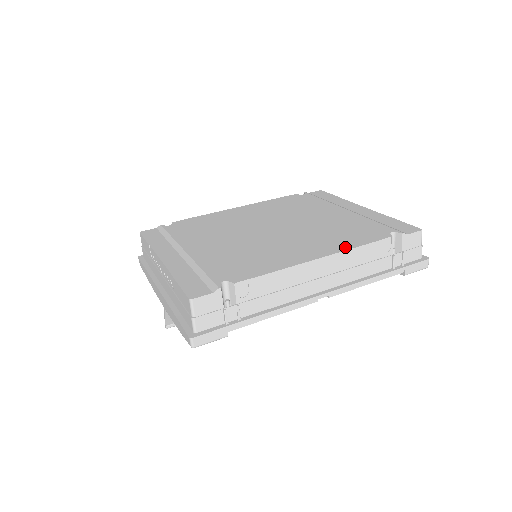
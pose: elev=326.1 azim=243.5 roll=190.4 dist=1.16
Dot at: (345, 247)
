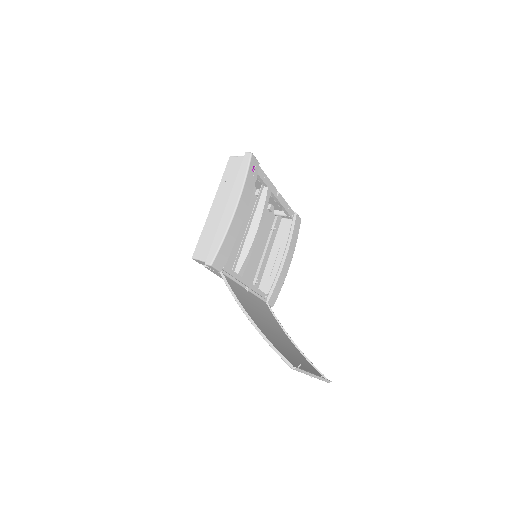
Dot at: occluded
